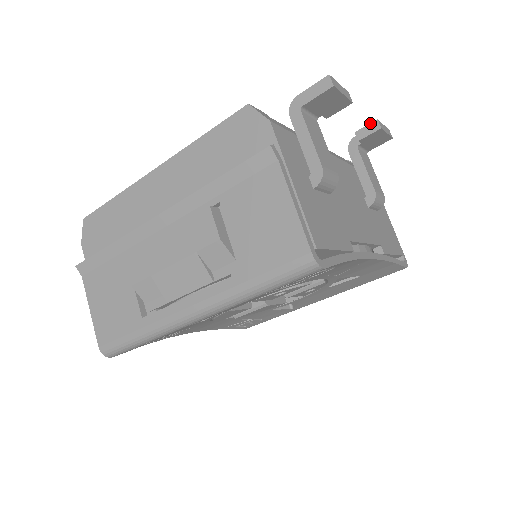
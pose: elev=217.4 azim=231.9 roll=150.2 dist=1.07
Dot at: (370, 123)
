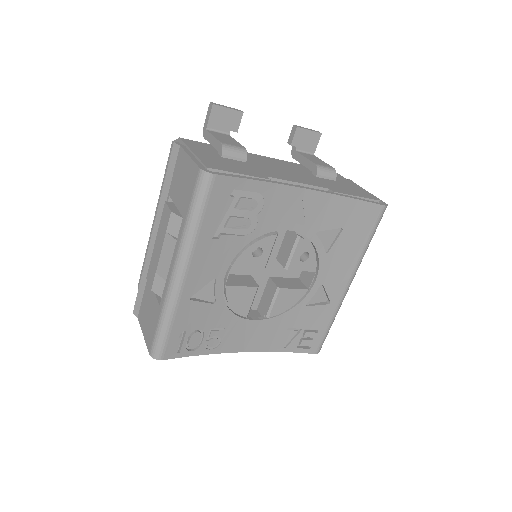
Dot at: (291, 130)
